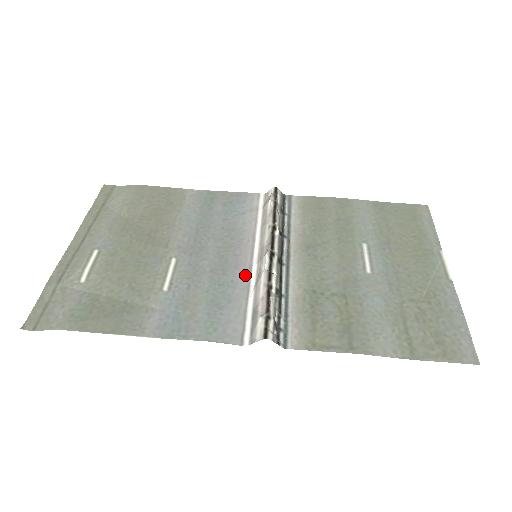
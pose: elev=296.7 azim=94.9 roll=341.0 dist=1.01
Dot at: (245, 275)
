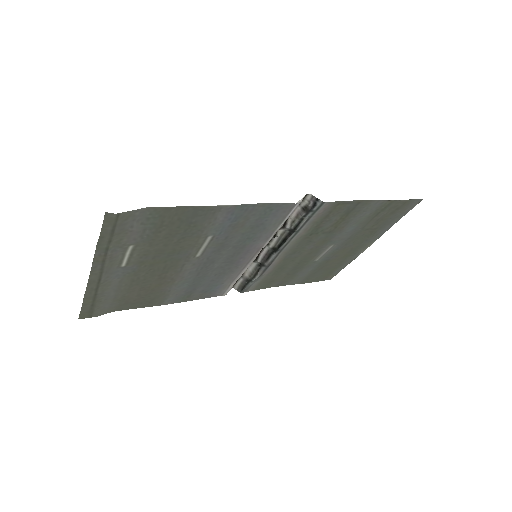
Dot at: (259, 245)
